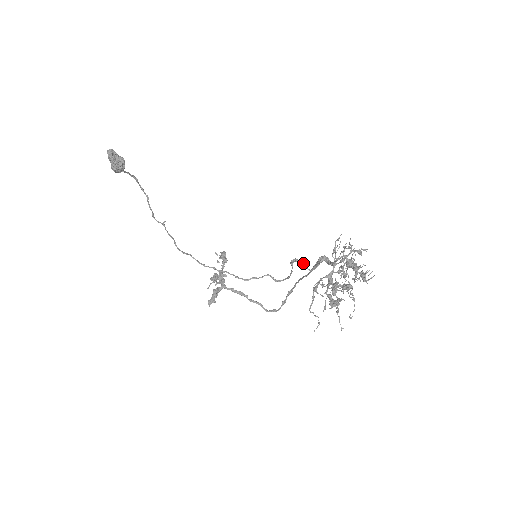
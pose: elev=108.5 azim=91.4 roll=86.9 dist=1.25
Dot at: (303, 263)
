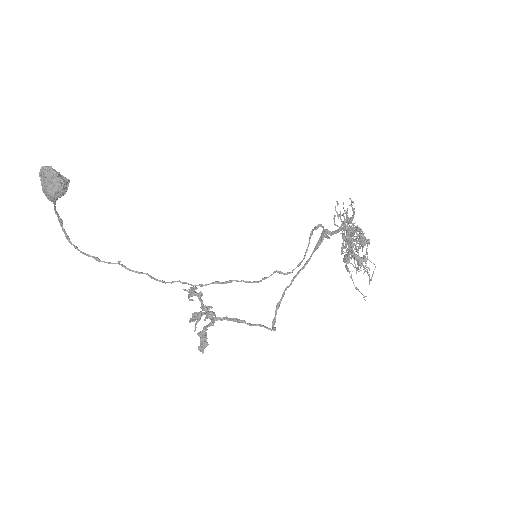
Dot at: (324, 229)
